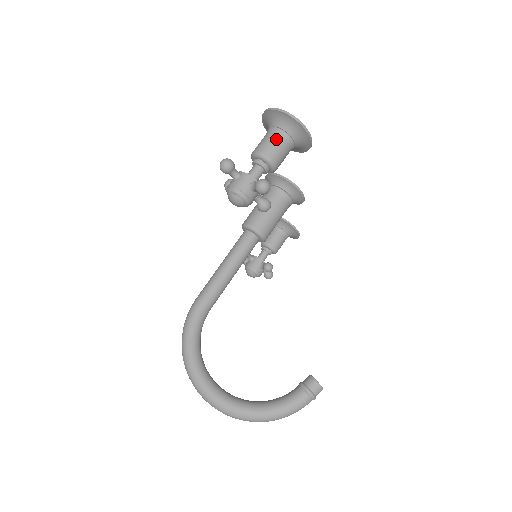
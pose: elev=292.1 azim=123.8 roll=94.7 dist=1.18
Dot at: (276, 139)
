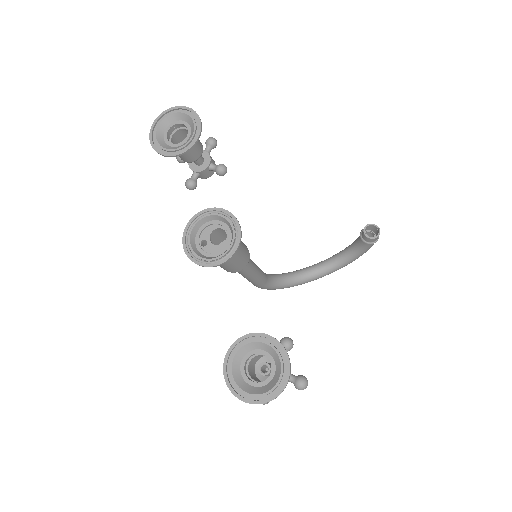
Dot at: occluded
